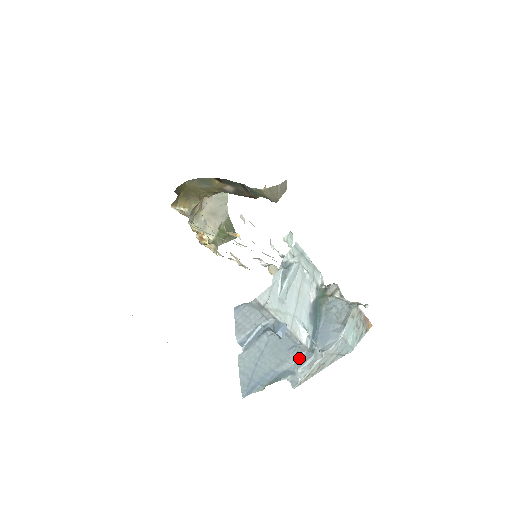
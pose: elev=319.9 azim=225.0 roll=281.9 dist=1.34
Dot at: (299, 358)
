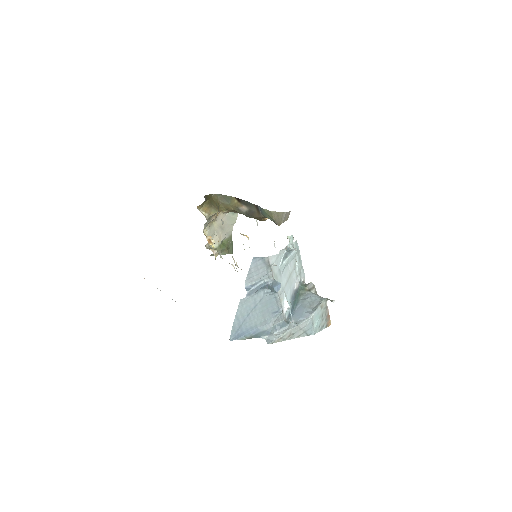
Dot at: (277, 324)
